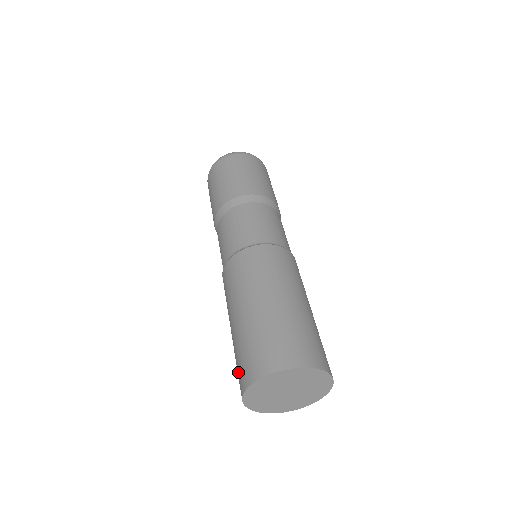
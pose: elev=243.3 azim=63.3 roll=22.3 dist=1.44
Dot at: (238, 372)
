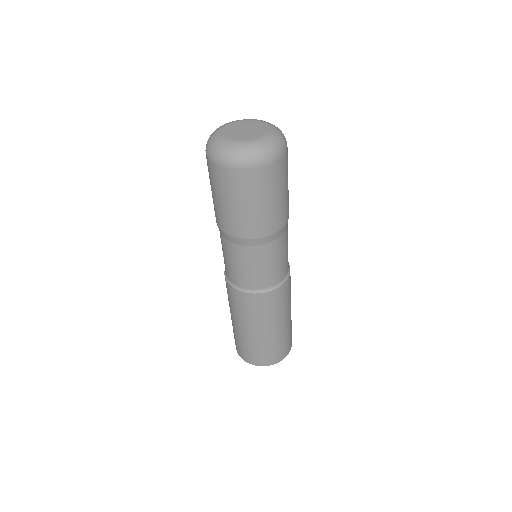
Dot at: (238, 346)
